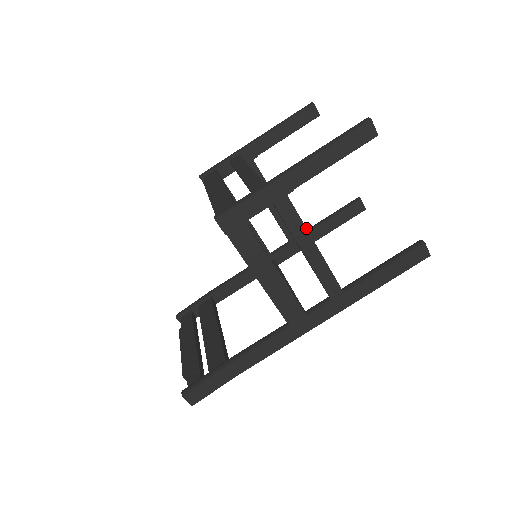
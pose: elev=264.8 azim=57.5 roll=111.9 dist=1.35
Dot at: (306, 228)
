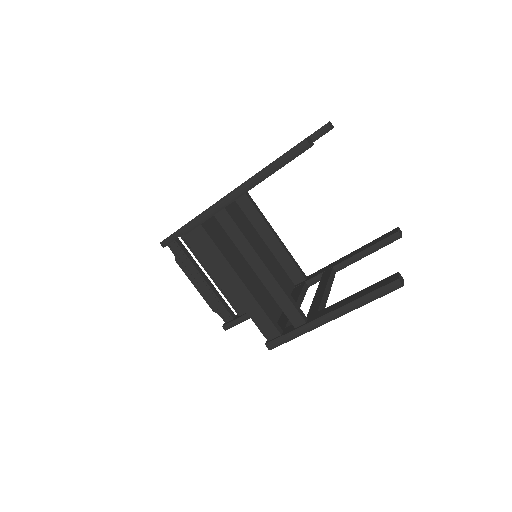
Dot at: occluded
